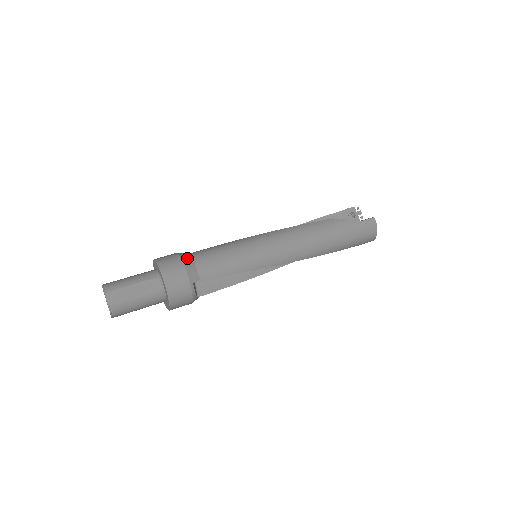
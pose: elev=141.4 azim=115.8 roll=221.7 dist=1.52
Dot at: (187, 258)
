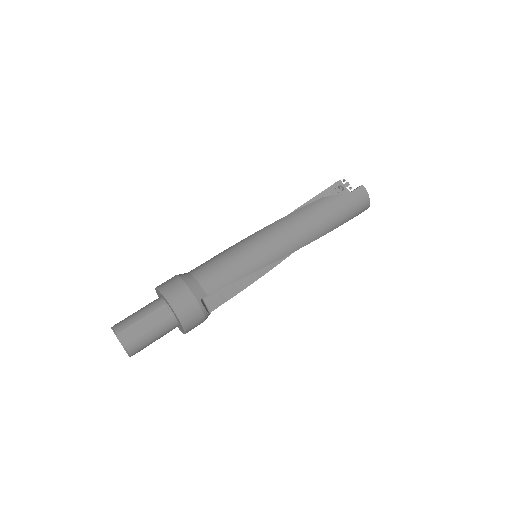
Dot at: (188, 277)
